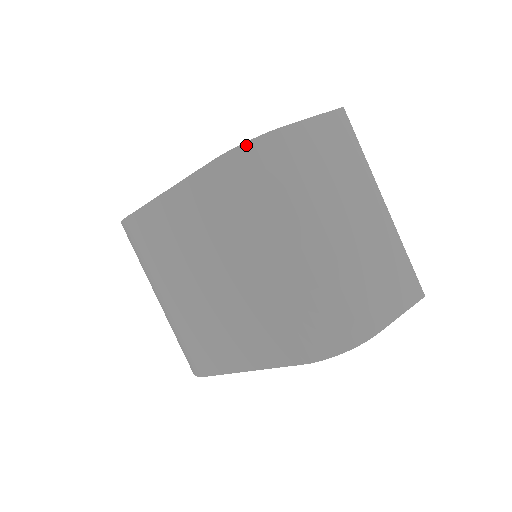
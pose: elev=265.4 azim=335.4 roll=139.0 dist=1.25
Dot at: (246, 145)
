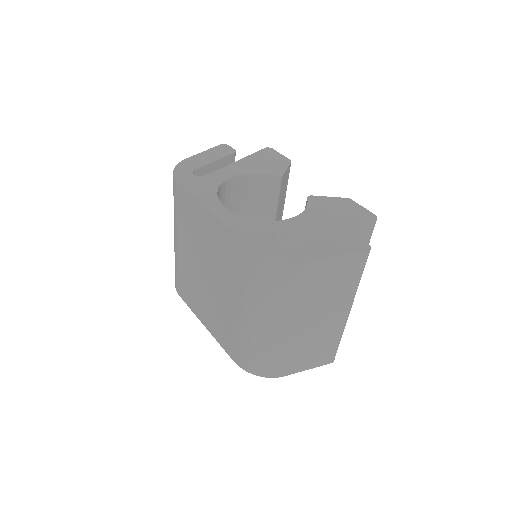
Dot at: (273, 260)
